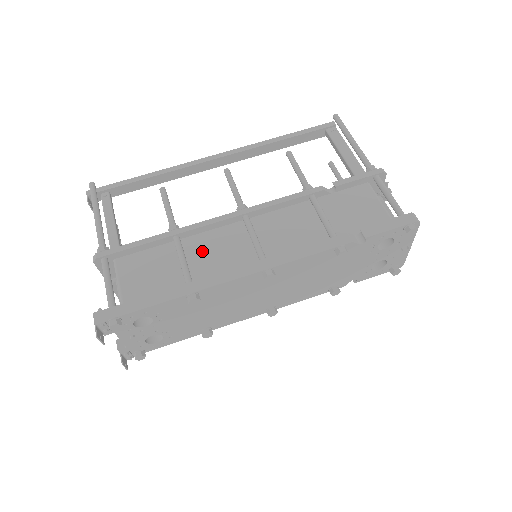
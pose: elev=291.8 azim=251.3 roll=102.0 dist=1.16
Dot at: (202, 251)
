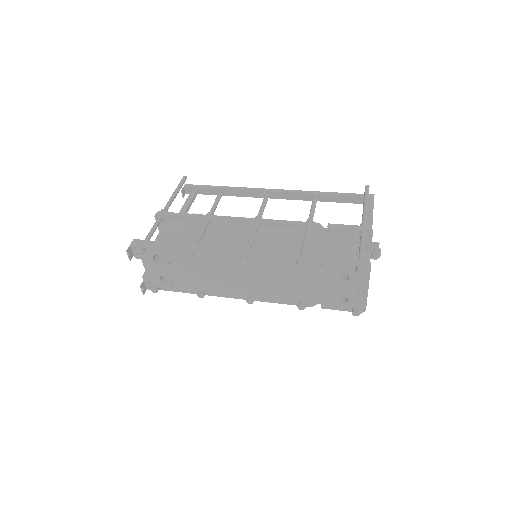
Dot at: (217, 233)
